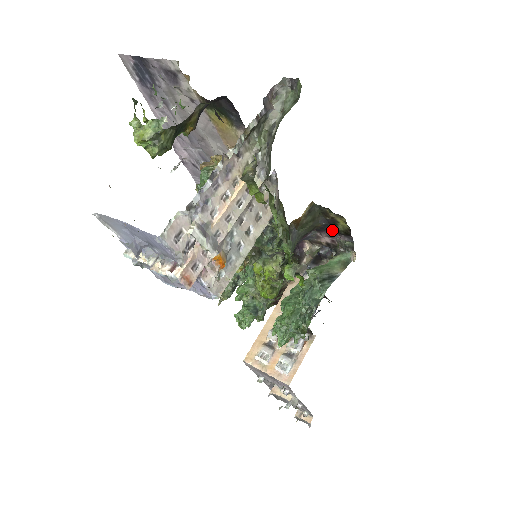
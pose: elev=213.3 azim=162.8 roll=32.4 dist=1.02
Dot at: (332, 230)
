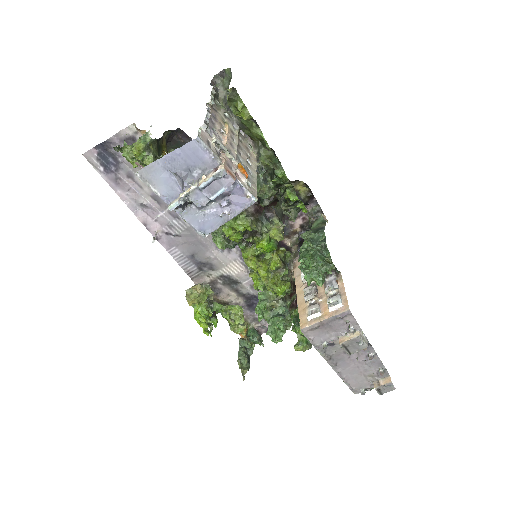
Dot at: occluded
